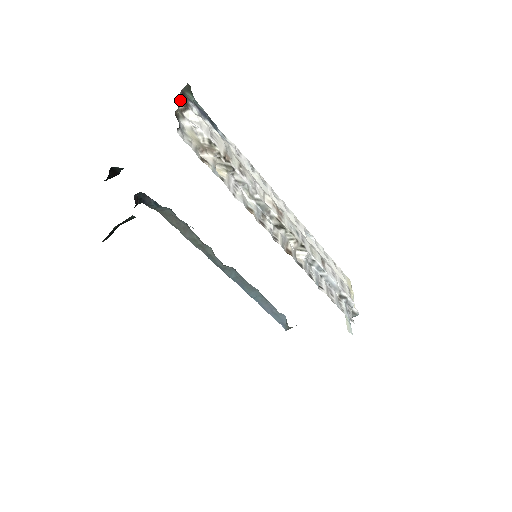
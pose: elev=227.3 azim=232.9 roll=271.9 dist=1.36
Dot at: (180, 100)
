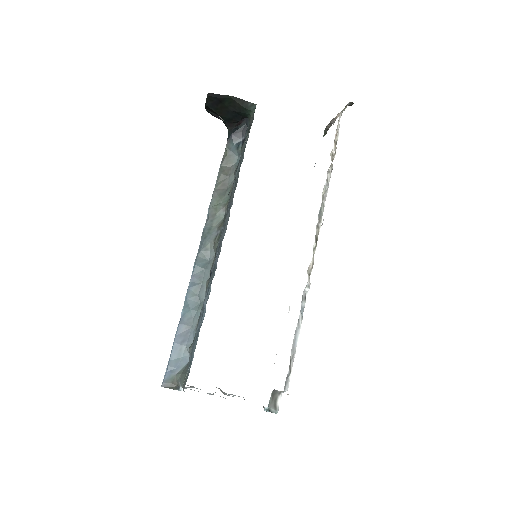
Dot at: (331, 120)
